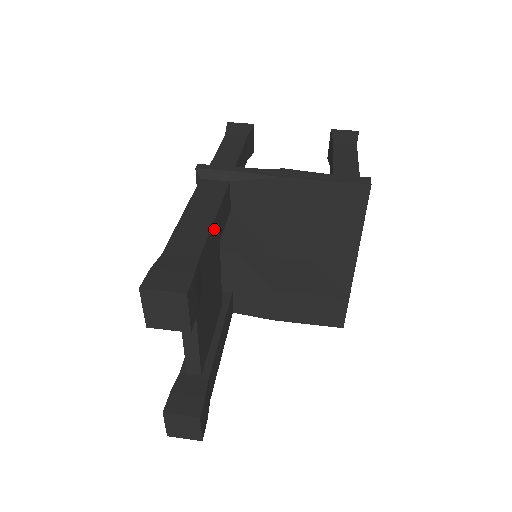
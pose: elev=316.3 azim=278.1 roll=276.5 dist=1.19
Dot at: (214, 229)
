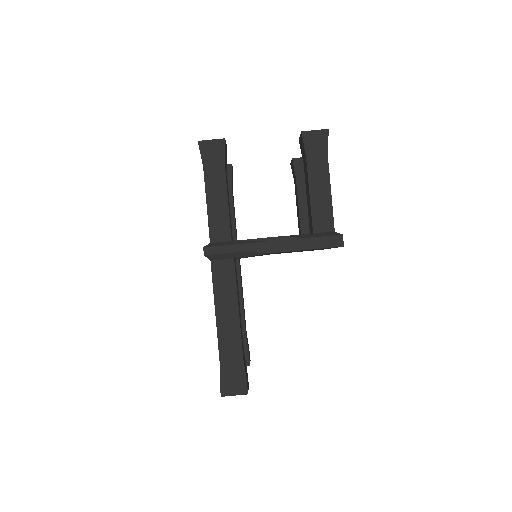
Dot at: (239, 316)
